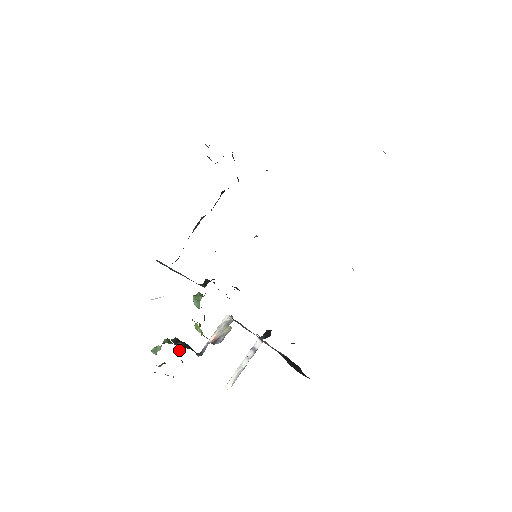
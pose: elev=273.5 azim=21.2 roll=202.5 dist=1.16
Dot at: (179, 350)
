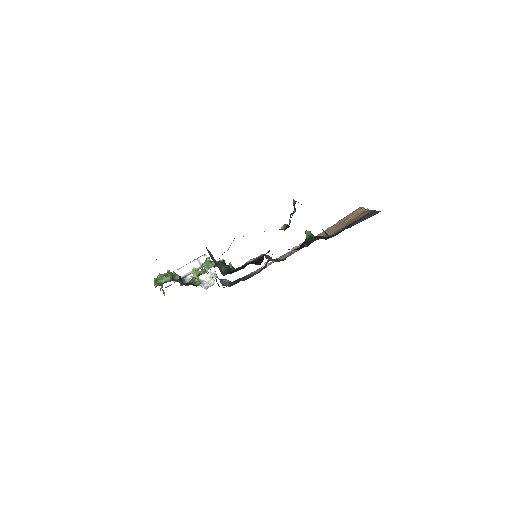
Dot at: occluded
